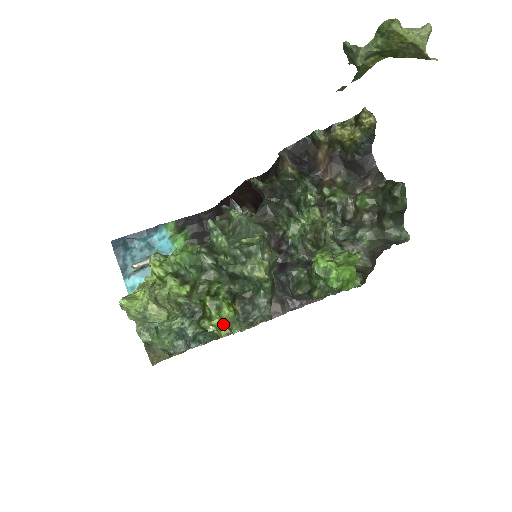
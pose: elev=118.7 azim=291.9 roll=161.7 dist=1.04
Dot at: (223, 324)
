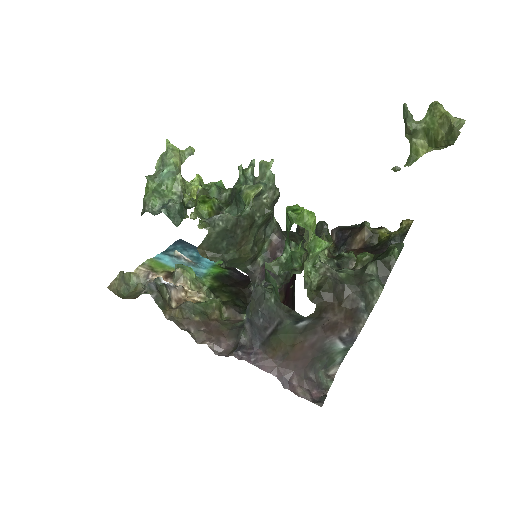
Dot at: occluded
